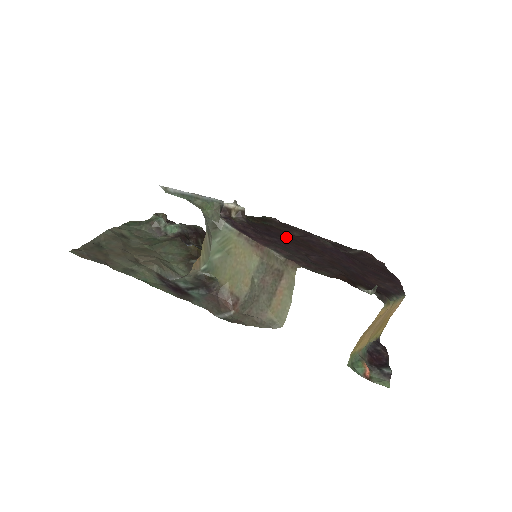
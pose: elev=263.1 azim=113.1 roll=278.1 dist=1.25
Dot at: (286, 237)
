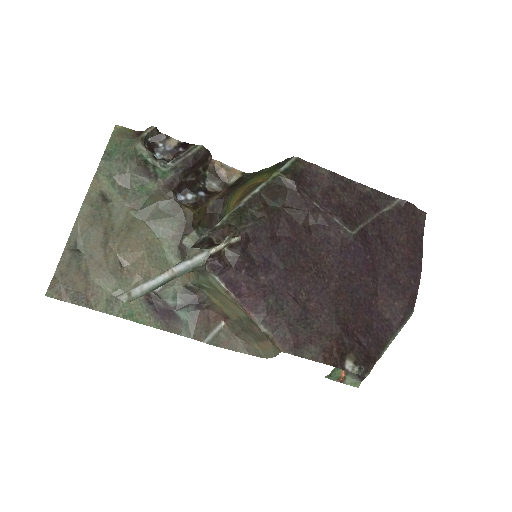
Dot at: (292, 253)
